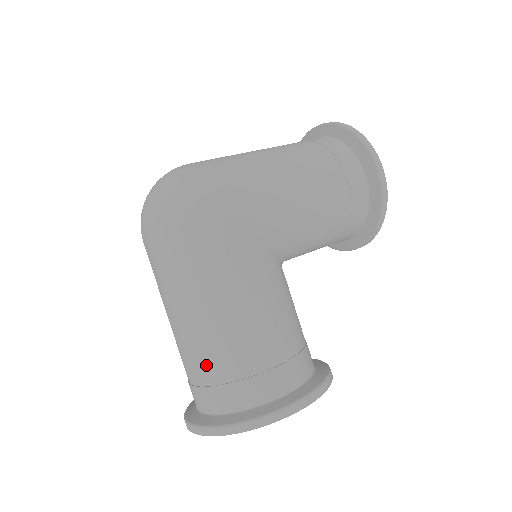
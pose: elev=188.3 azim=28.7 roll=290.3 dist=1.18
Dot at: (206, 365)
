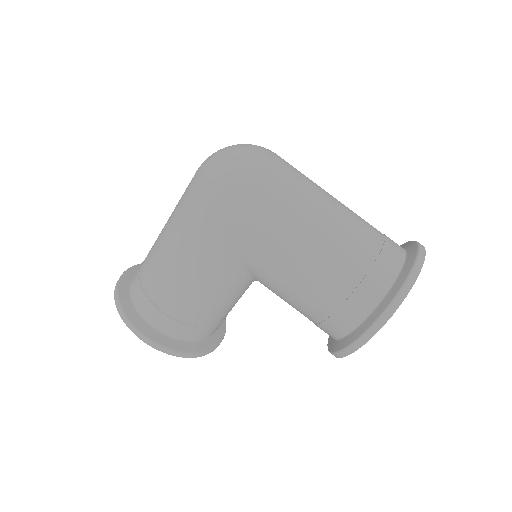
Dot at: (146, 260)
